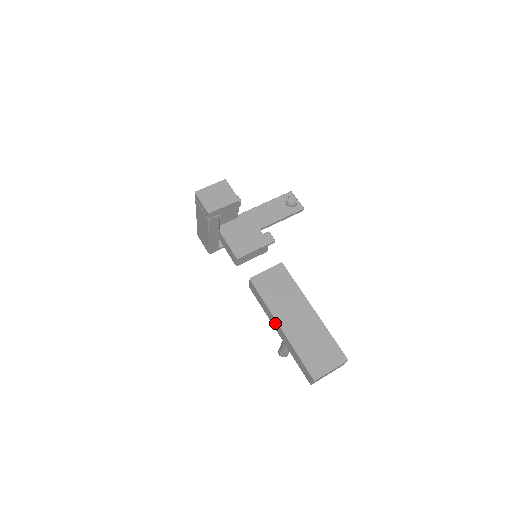
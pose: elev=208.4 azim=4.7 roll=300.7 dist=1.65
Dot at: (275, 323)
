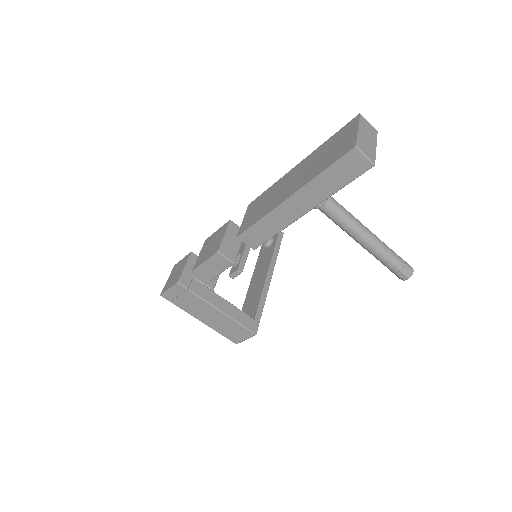
Dot at: (287, 209)
